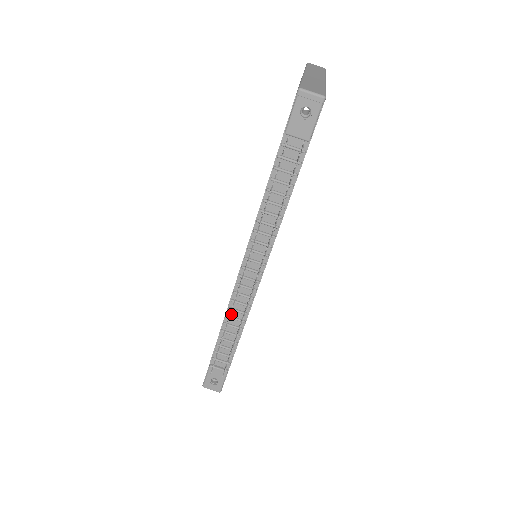
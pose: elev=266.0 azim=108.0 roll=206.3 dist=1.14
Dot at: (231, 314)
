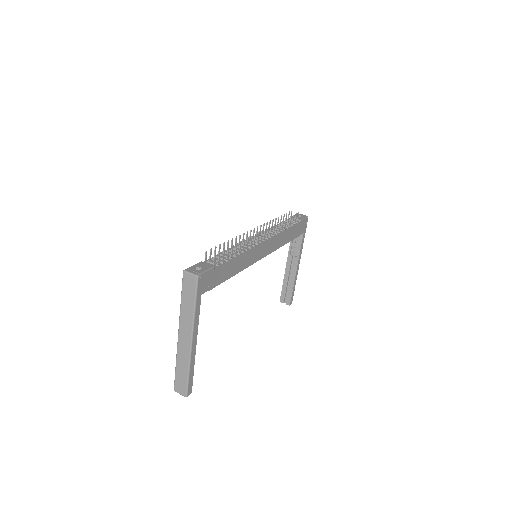
Dot at: occluded
